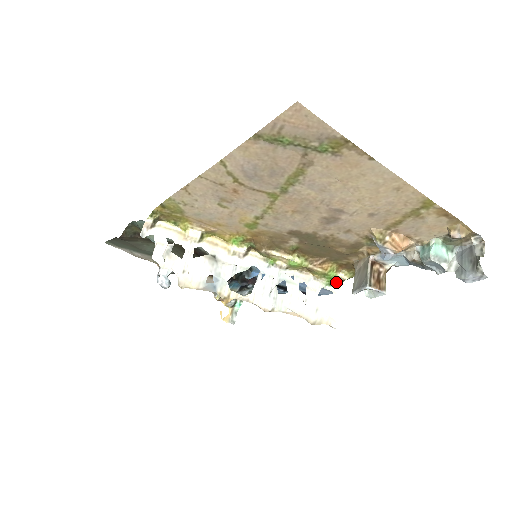
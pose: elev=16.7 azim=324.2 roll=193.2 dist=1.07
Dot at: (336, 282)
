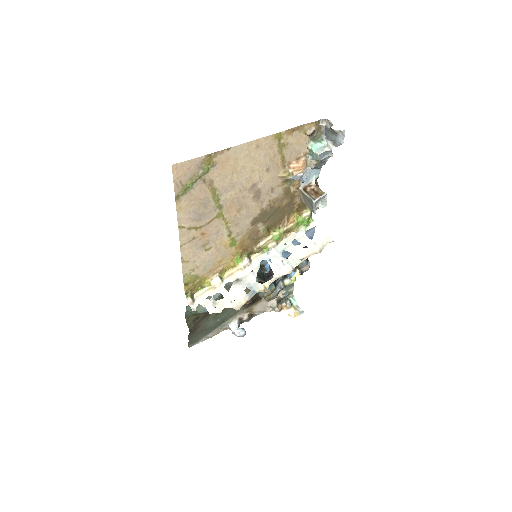
Dot at: (308, 221)
